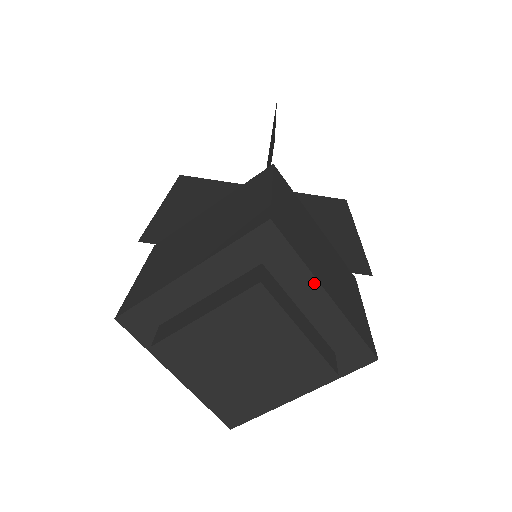
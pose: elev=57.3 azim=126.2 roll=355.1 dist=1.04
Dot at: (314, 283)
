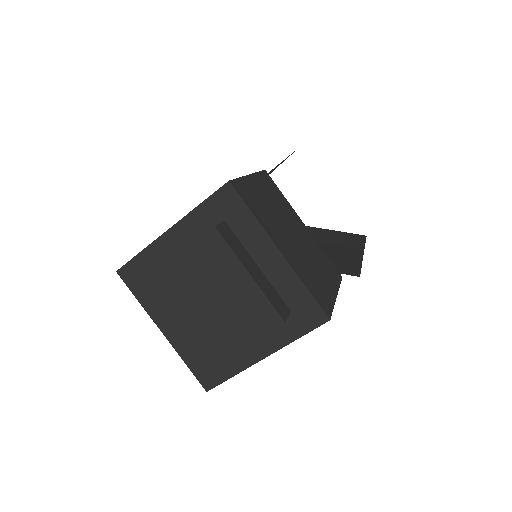
Dot at: (267, 239)
